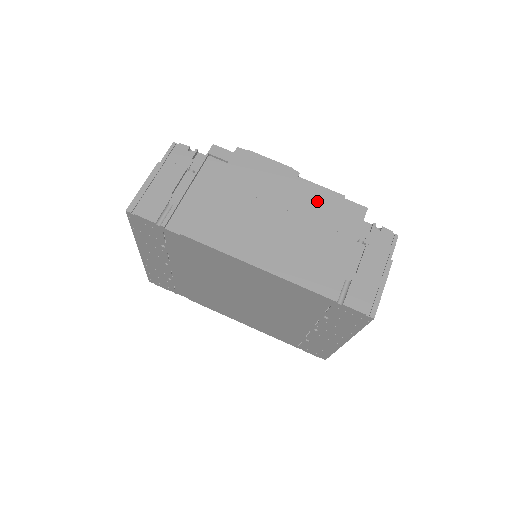
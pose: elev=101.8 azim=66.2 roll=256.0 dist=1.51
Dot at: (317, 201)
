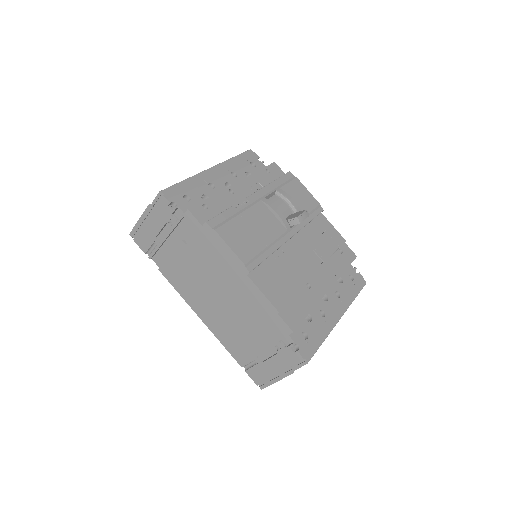
Dot at: (254, 303)
